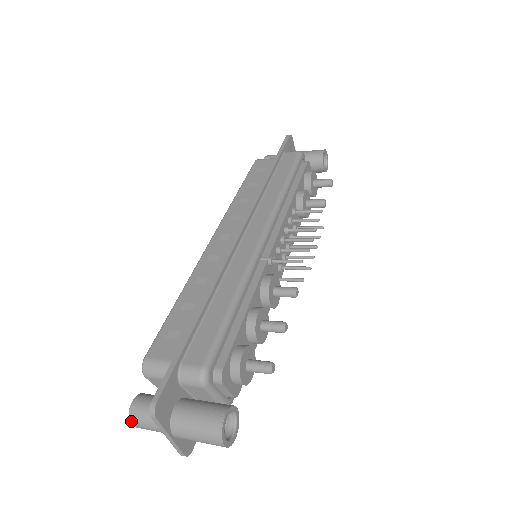
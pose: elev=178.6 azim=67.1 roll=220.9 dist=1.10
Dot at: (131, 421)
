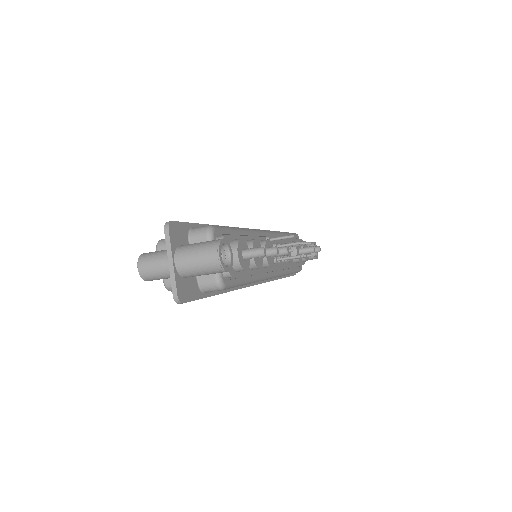
Dot at: (139, 262)
